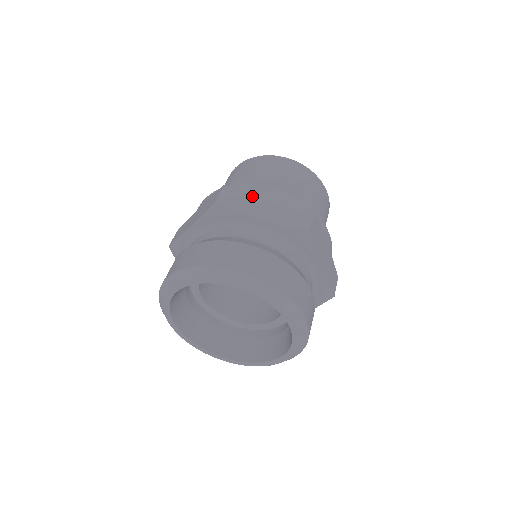
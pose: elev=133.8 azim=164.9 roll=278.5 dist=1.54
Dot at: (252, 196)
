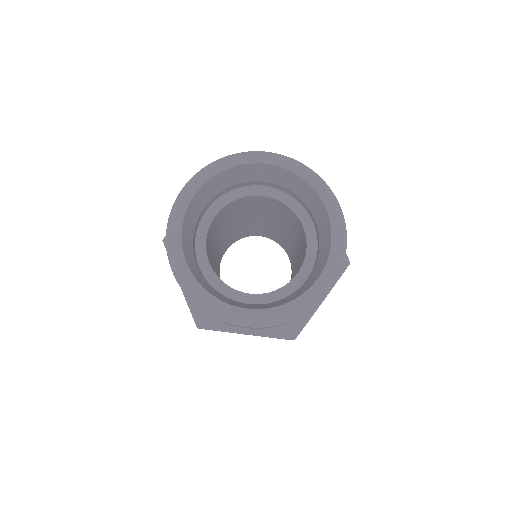
Dot at: occluded
